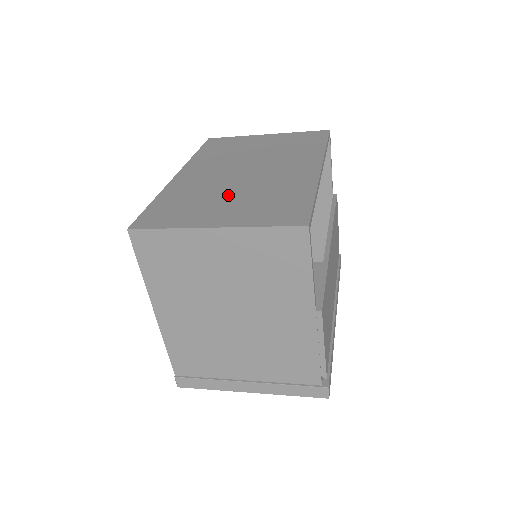
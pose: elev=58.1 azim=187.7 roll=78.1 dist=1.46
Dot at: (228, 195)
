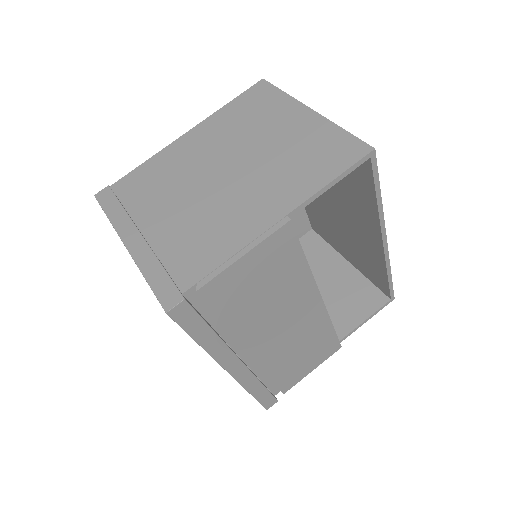
Dot at: occluded
